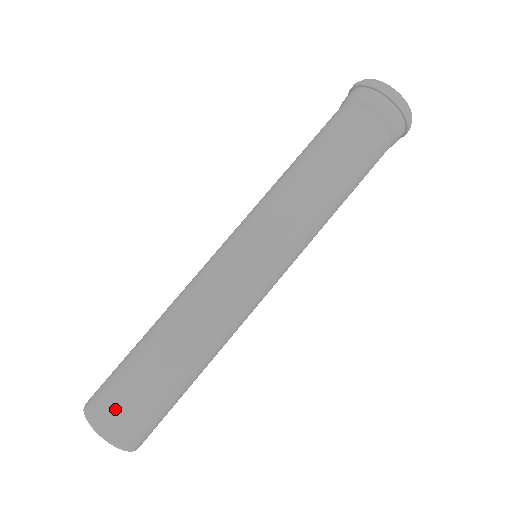
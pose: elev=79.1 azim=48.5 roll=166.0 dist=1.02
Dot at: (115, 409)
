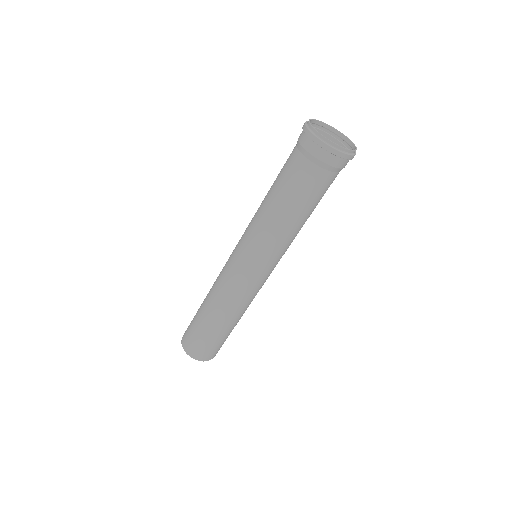
Dot at: (199, 349)
